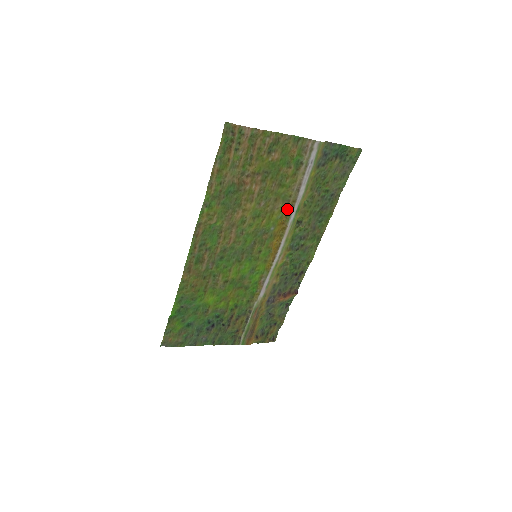
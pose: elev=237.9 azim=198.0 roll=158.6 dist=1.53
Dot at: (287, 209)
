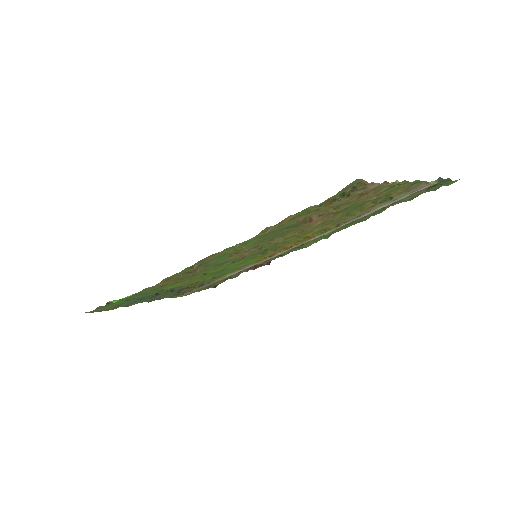
Dot at: (329, 227)
